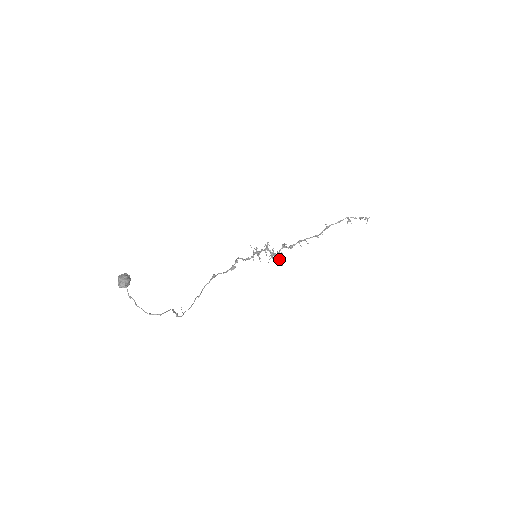
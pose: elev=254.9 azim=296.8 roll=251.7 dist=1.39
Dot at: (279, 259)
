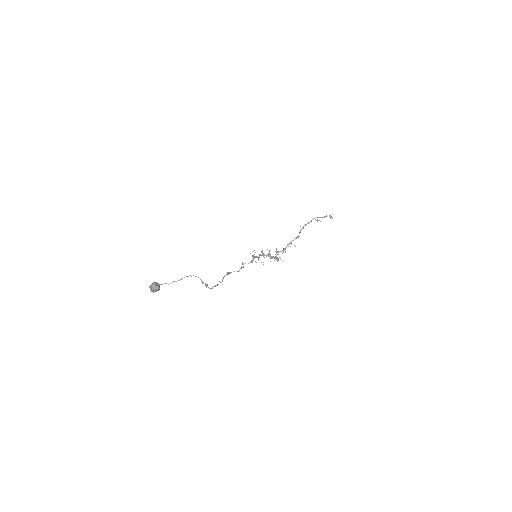
Dot at: (278, 258)
